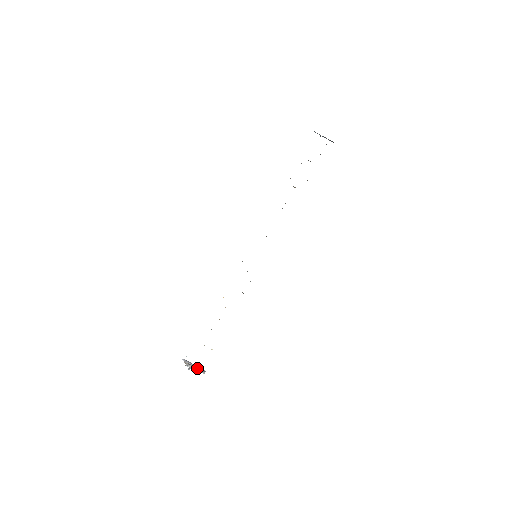
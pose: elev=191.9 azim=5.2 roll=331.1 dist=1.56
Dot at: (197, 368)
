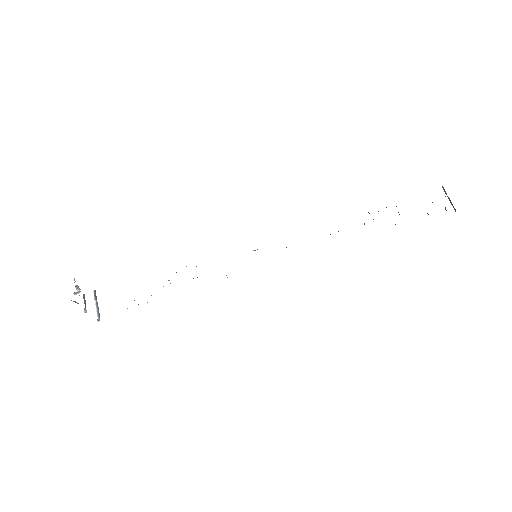
Dot at: occluded
